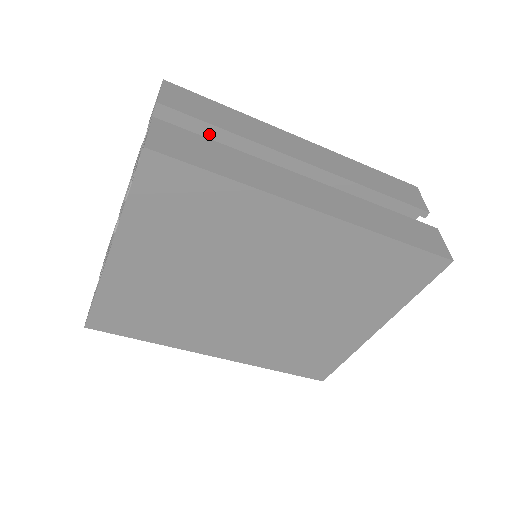
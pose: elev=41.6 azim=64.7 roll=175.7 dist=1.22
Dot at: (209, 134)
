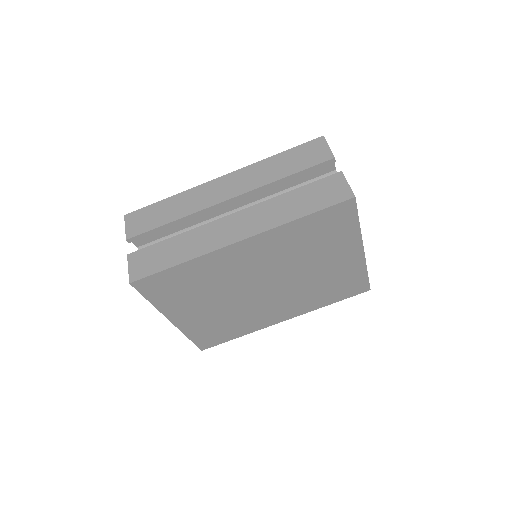
Dot at: occluded
